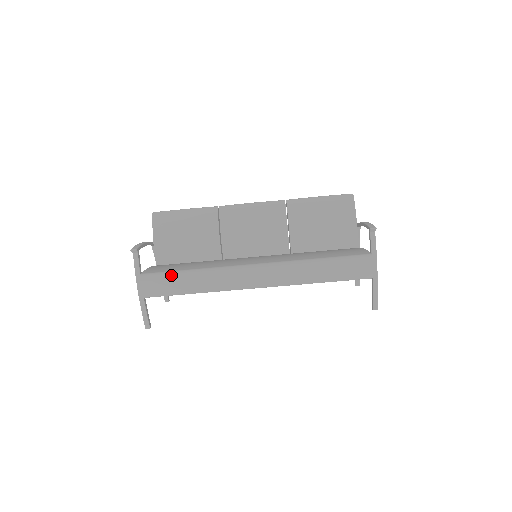
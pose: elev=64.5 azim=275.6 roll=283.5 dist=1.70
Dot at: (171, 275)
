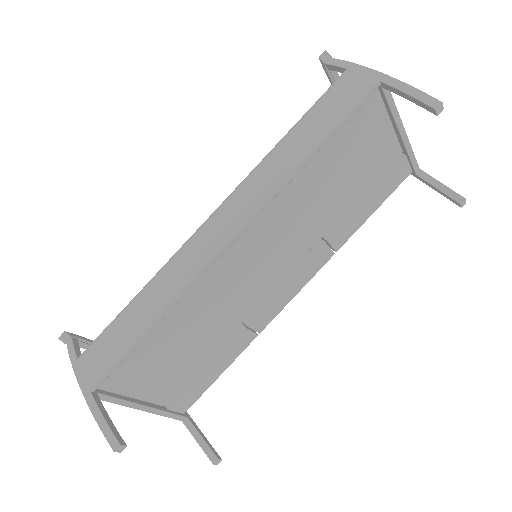
Dot at: (111, 322)
